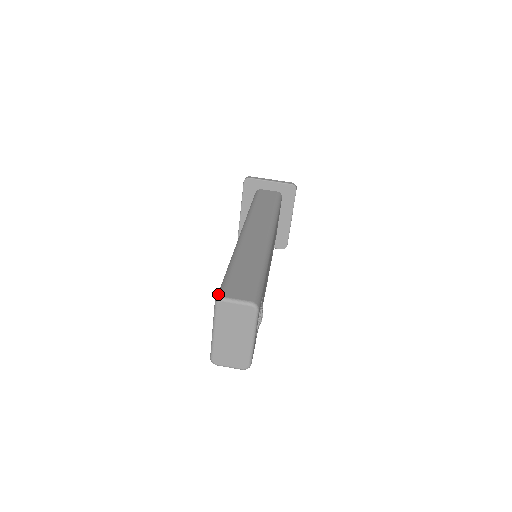
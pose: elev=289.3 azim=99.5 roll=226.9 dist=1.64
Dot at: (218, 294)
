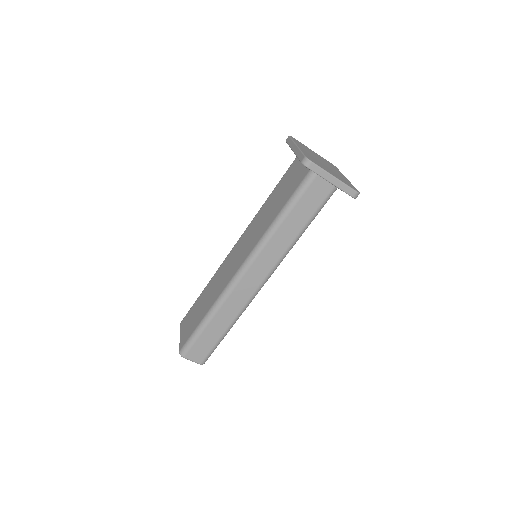
Dot at: (183, 350)
